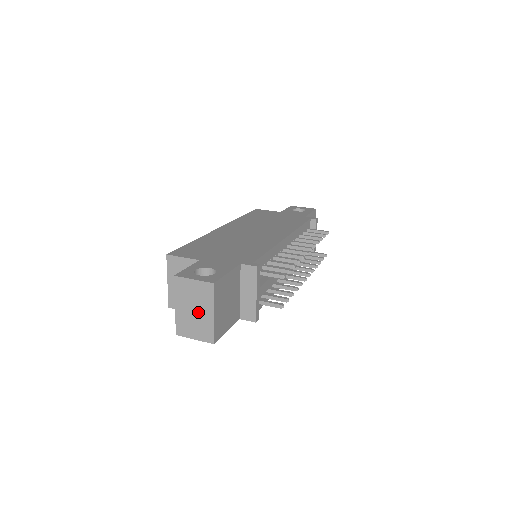
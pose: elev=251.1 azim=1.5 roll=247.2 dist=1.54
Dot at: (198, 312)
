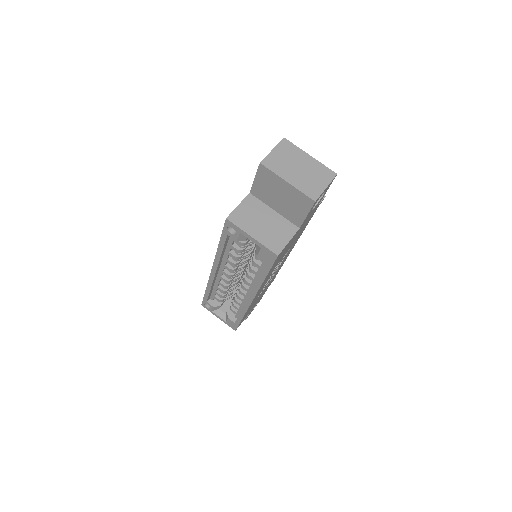
Dot at: (302, 166)
